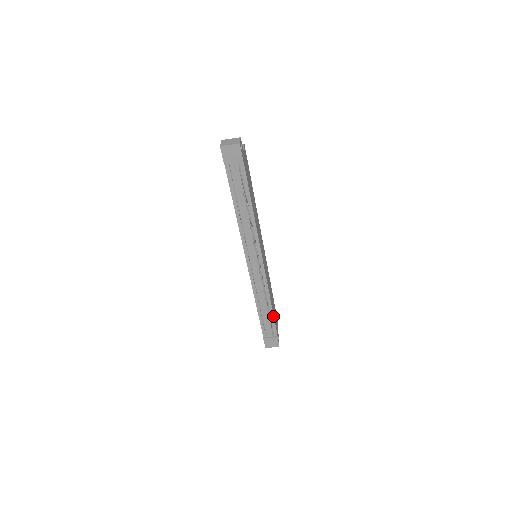
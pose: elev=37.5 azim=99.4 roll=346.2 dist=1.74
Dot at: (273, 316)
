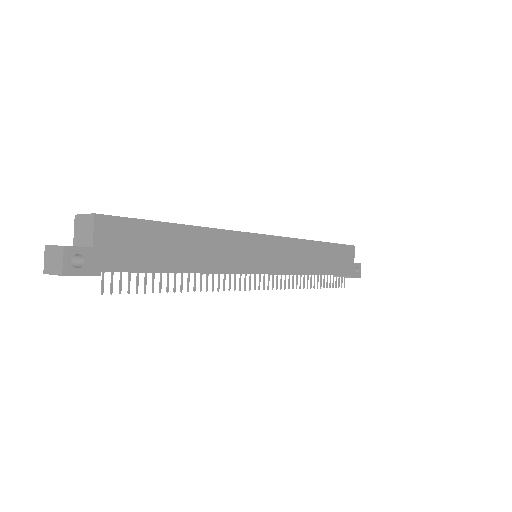
Dot at: occluded
